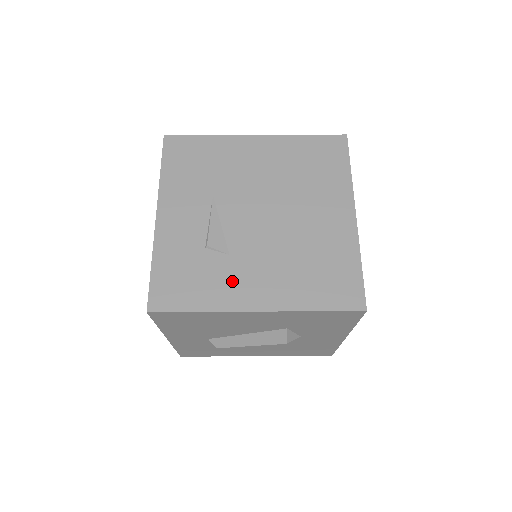
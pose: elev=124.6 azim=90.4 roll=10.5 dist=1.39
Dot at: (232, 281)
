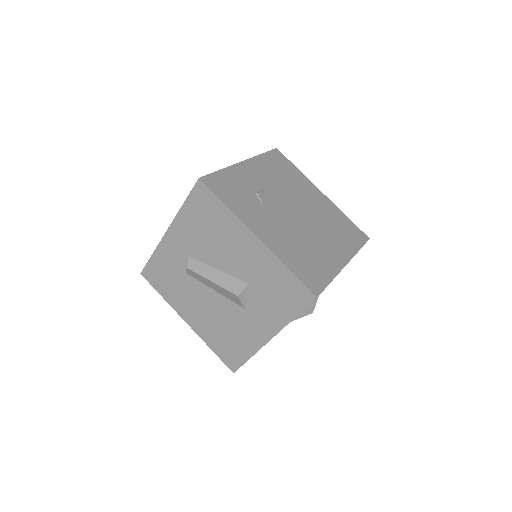
Dot at: (256, 215)
